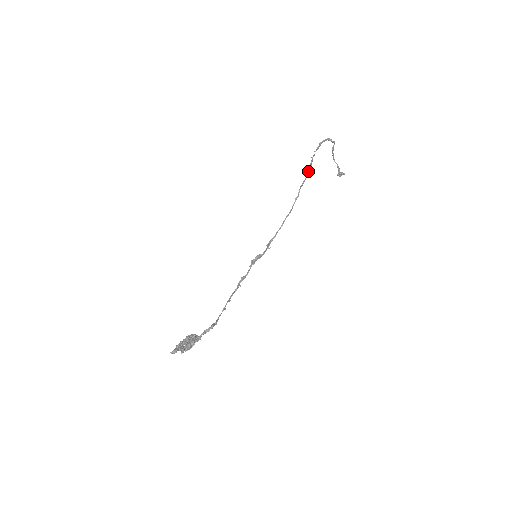
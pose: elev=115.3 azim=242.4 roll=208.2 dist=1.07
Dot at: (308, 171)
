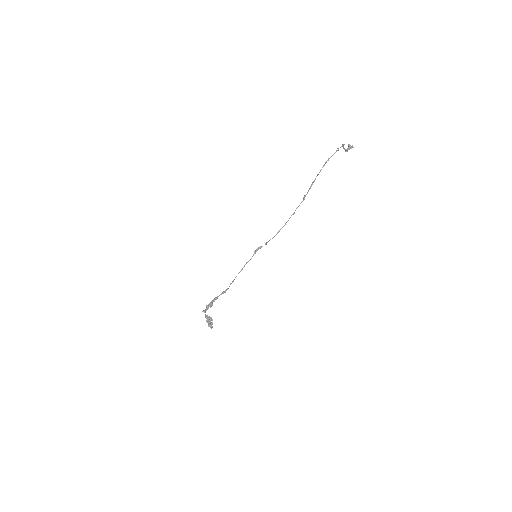
Dot at: occluded
